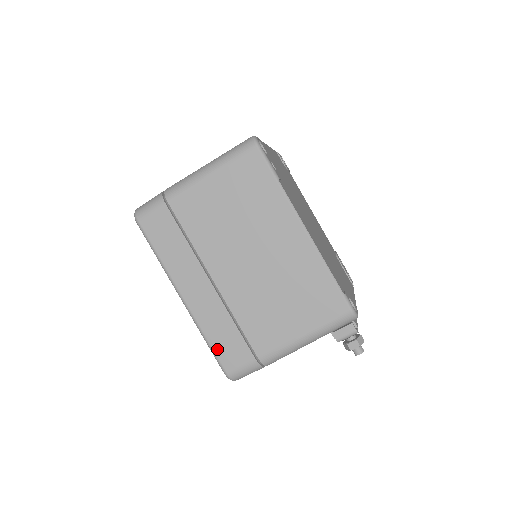
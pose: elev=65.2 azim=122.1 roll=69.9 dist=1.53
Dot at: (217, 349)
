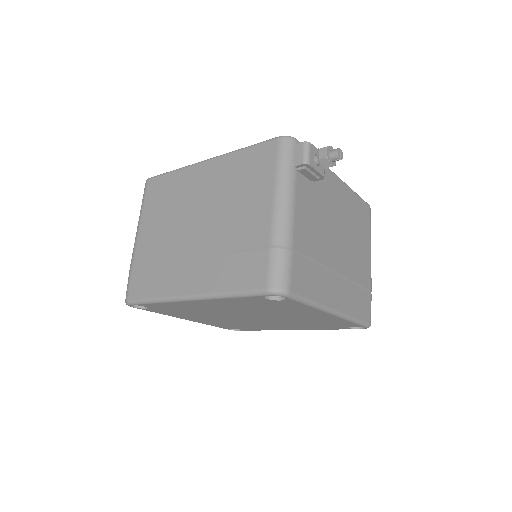
Dot at: (241, 286)
